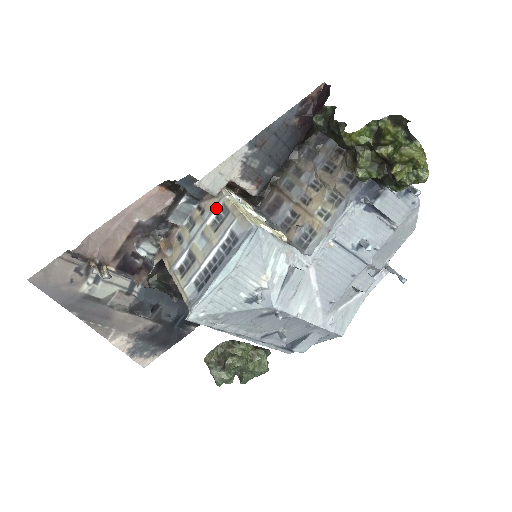
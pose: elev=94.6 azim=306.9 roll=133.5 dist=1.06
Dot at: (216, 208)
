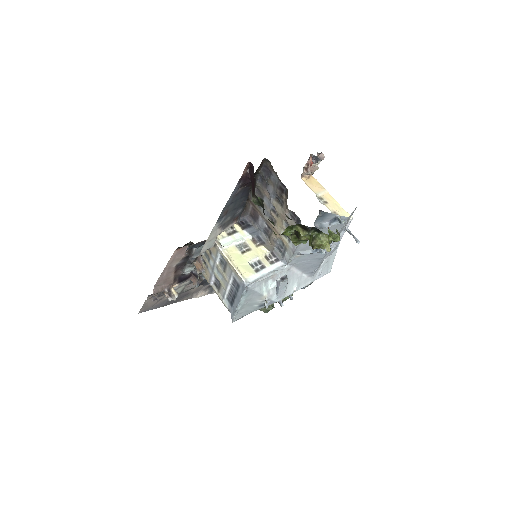
Dot at: (217, 256)
